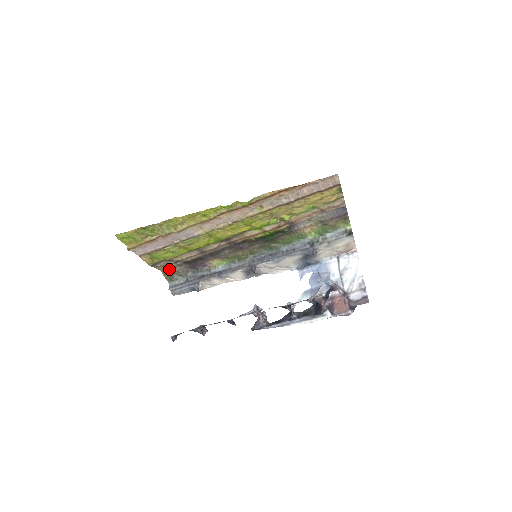
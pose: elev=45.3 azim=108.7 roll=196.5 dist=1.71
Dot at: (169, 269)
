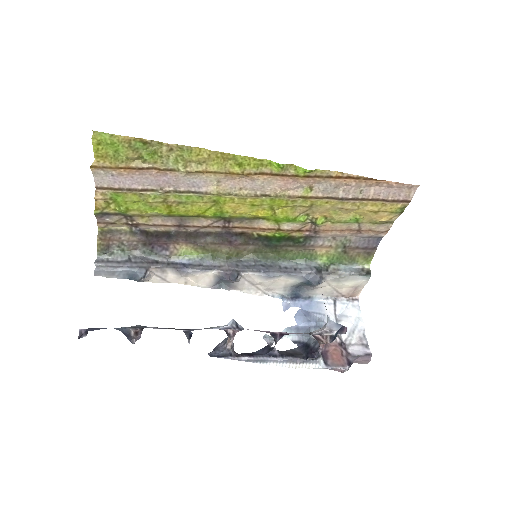
Dot at: (112, 233)
